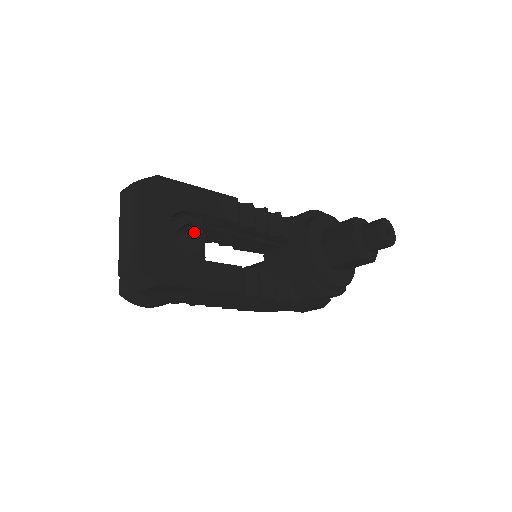
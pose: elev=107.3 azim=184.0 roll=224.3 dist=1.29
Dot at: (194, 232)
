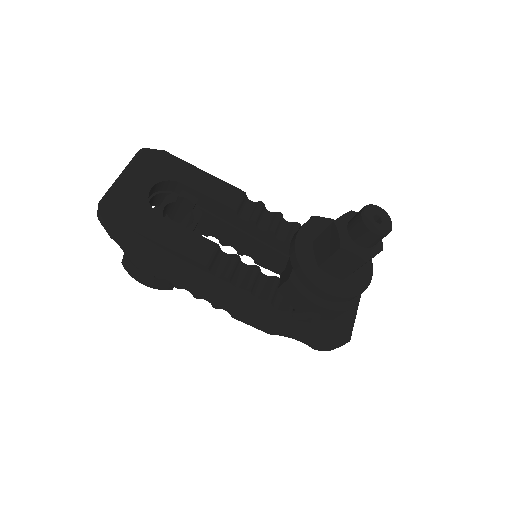
Dot at: (191, 212)
